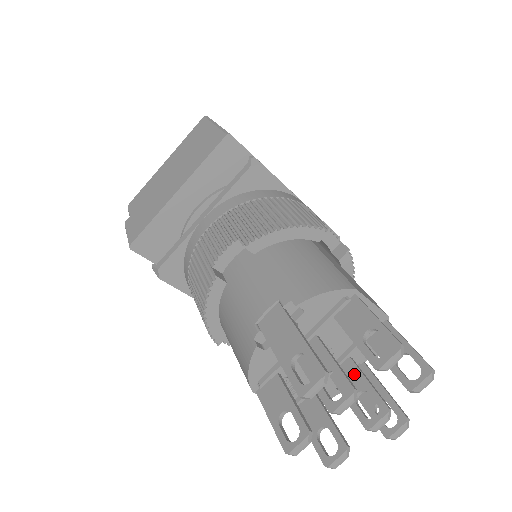
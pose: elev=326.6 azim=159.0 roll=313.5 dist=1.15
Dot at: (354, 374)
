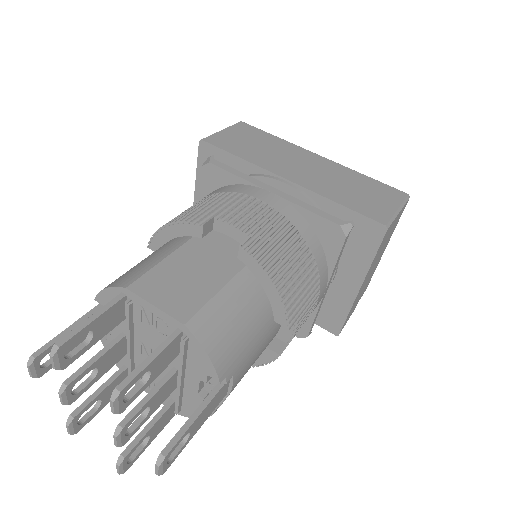
Dot at: (159, 385)
